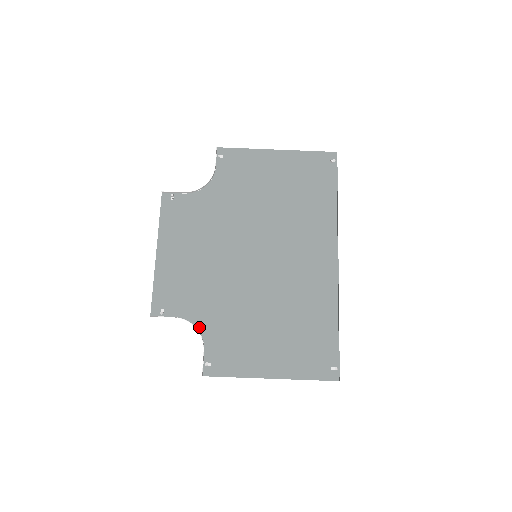
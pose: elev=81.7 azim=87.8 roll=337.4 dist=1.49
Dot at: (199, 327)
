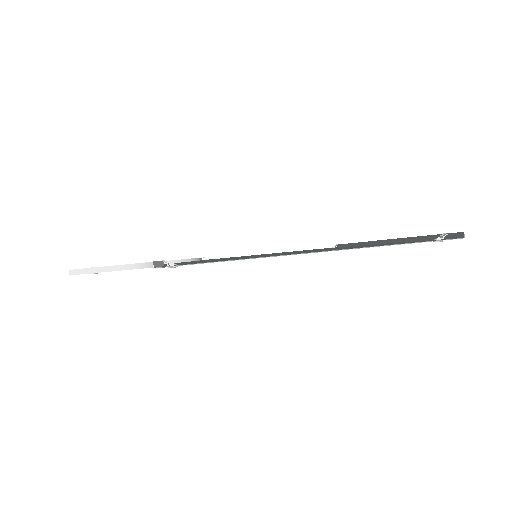
Dot at: occluded
